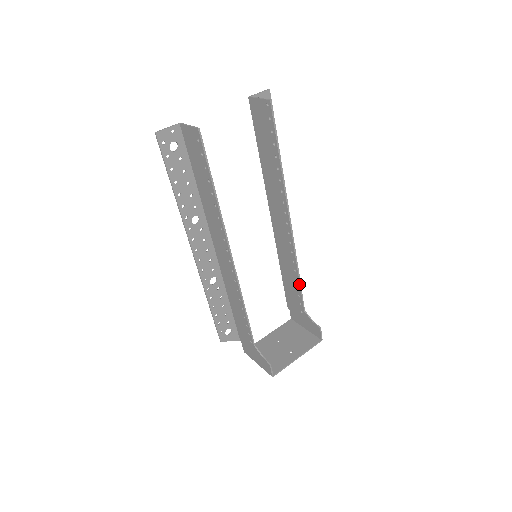
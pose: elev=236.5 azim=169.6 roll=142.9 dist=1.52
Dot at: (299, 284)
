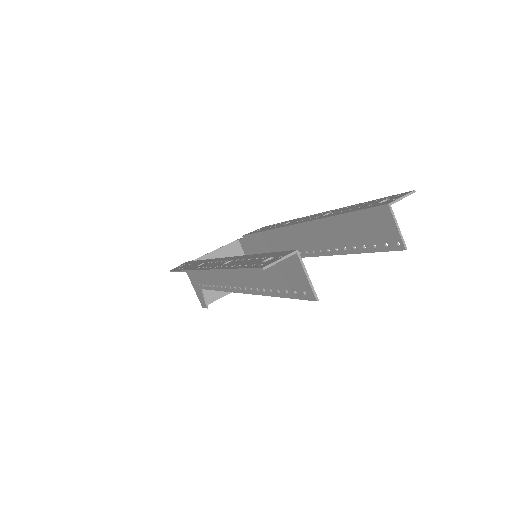
Dot at: occluded
